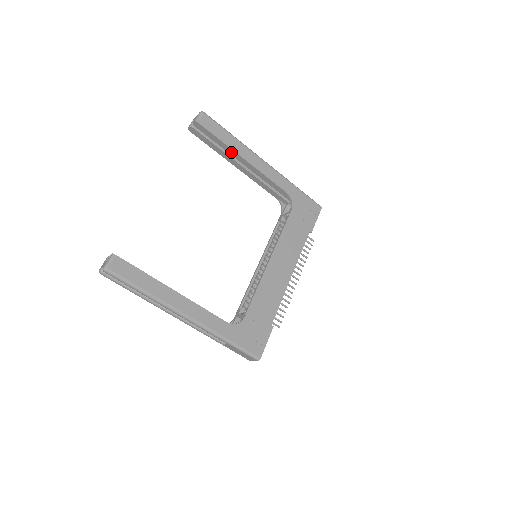
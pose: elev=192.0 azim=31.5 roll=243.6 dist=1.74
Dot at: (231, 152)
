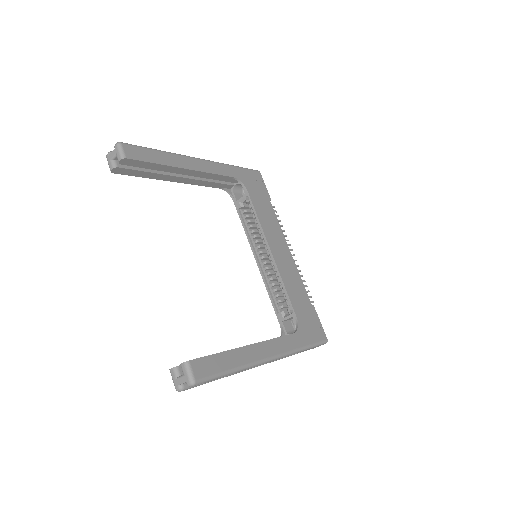
Dot at: (170, 170)
